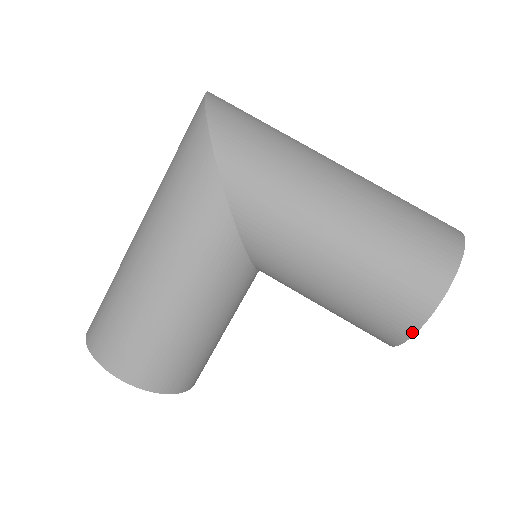
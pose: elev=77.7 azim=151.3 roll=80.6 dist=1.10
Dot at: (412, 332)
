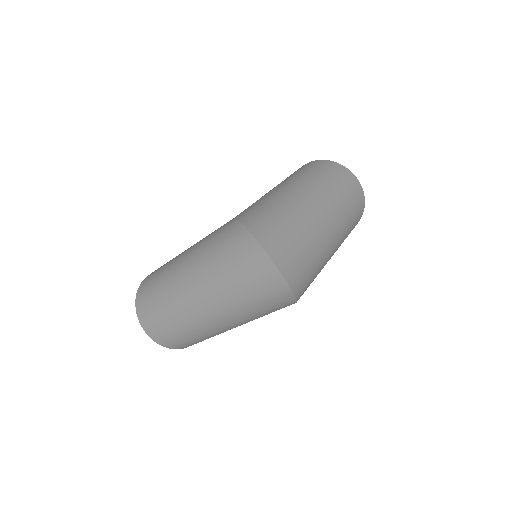
Dot at: occluded
